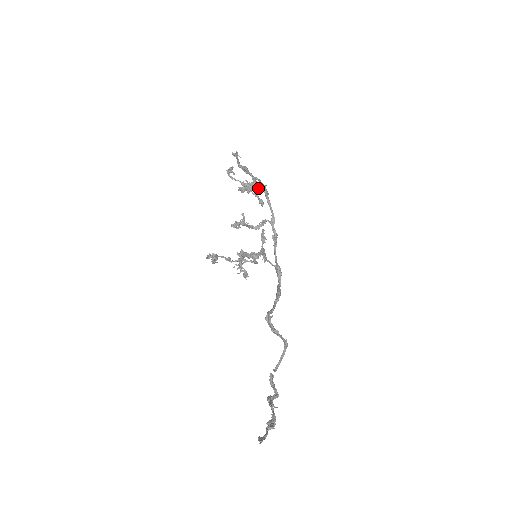
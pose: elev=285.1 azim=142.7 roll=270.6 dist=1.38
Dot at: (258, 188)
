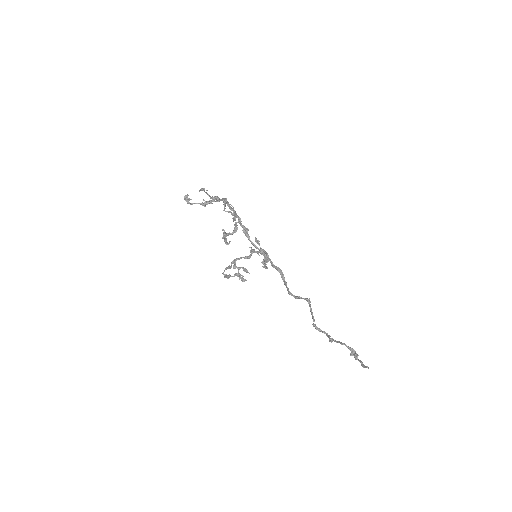
Dot at: occluded
